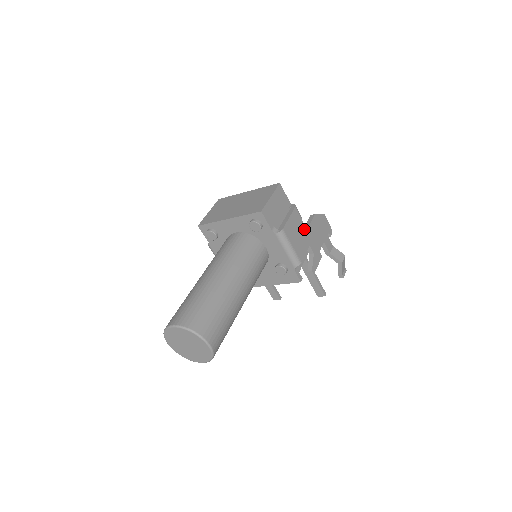
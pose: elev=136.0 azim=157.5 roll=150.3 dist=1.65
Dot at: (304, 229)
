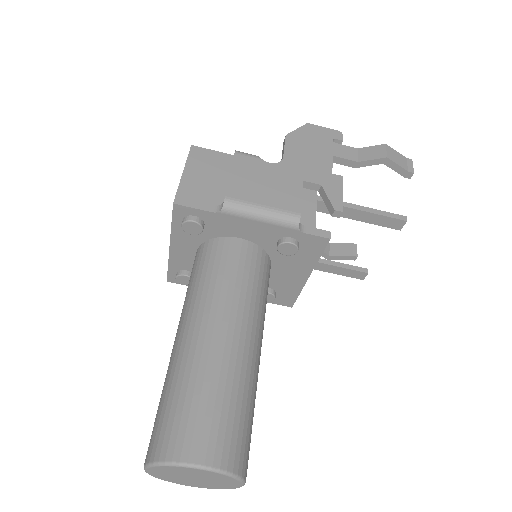
Dot at: (275, 168)
